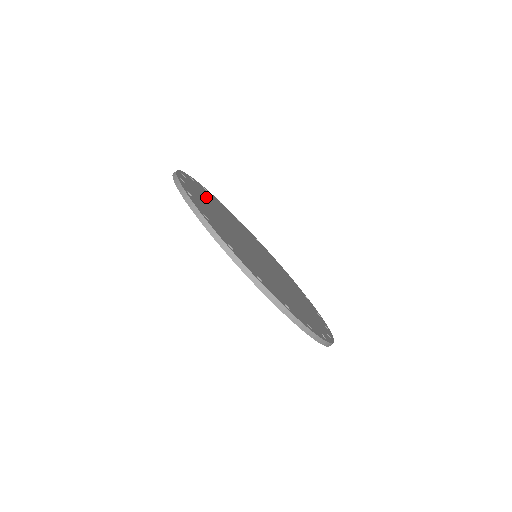
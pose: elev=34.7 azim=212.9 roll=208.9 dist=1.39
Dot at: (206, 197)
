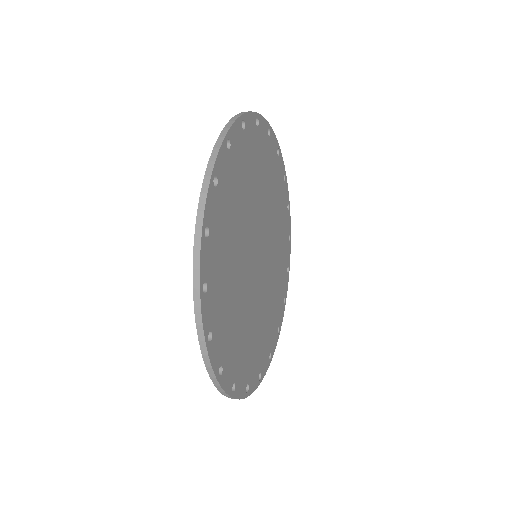
Dot at: (244, 168)
